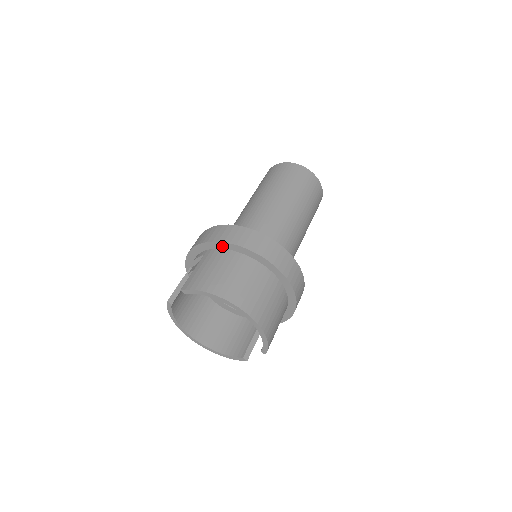
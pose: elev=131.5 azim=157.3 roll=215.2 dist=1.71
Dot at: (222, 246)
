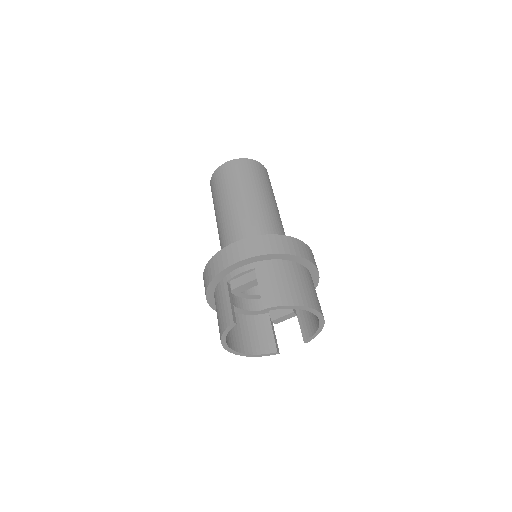
Dot at: (274, 257)
